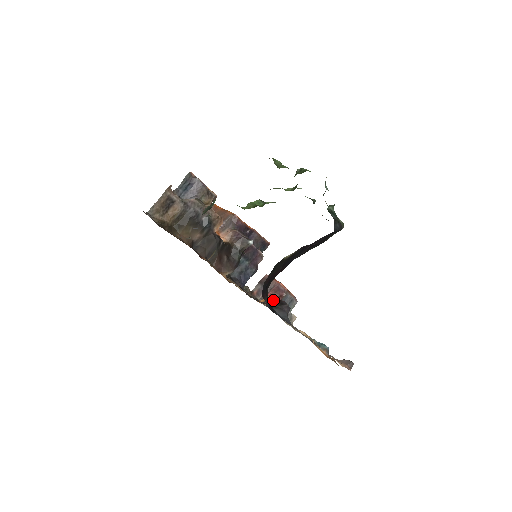
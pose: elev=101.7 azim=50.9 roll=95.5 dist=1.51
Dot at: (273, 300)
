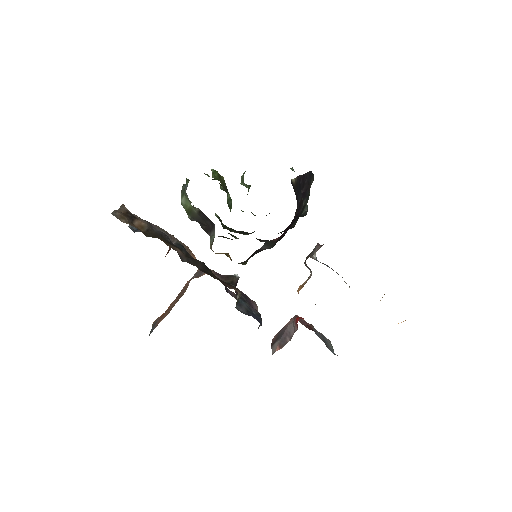
Dot at: (312, 252)
